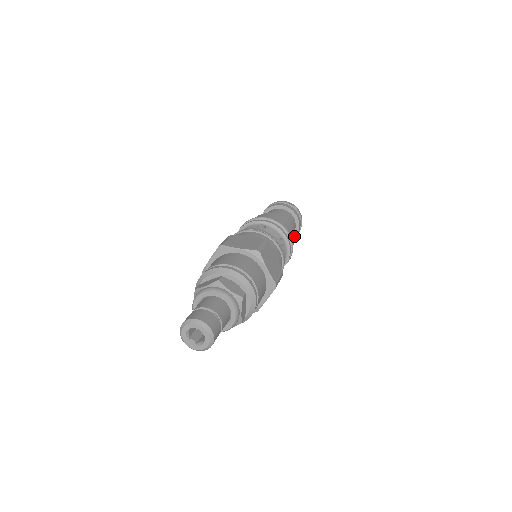
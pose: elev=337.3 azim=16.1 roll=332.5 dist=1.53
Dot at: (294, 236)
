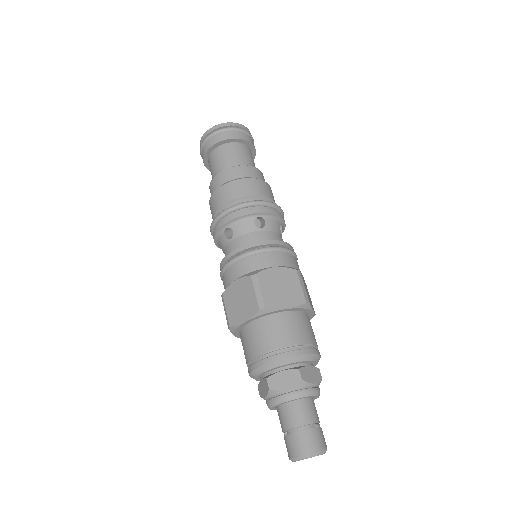
Dot at: occluded
